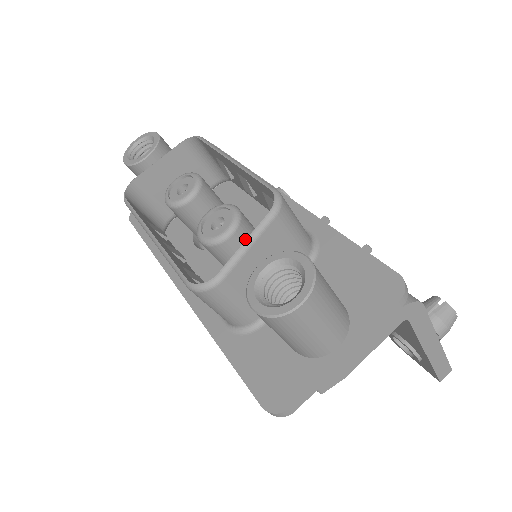
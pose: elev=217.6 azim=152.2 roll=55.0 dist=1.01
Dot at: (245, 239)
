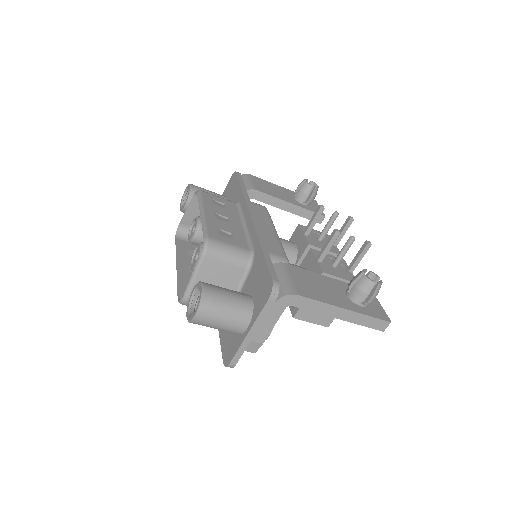
Dot at: occluded
